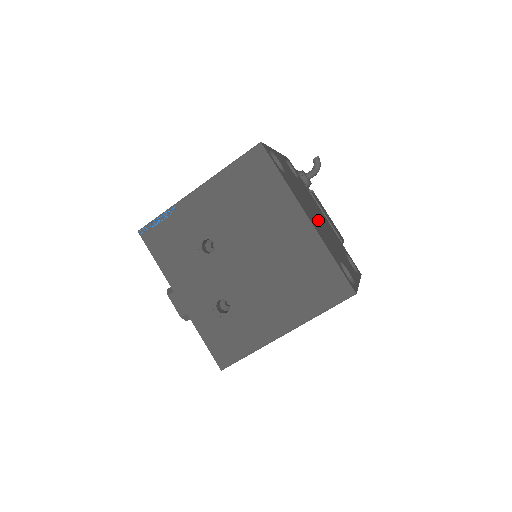
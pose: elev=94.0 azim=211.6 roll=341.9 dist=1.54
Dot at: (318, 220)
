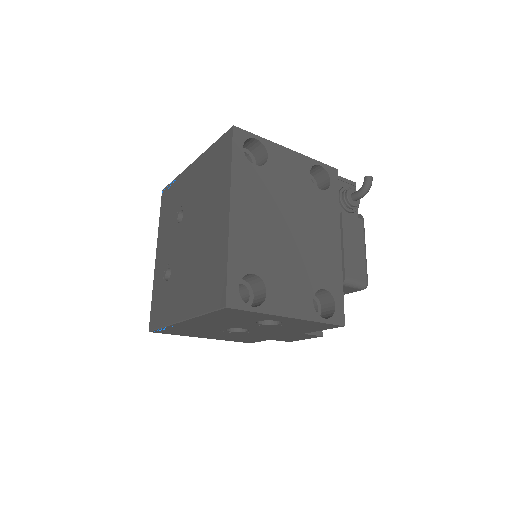
Dot at: (280, 229)
